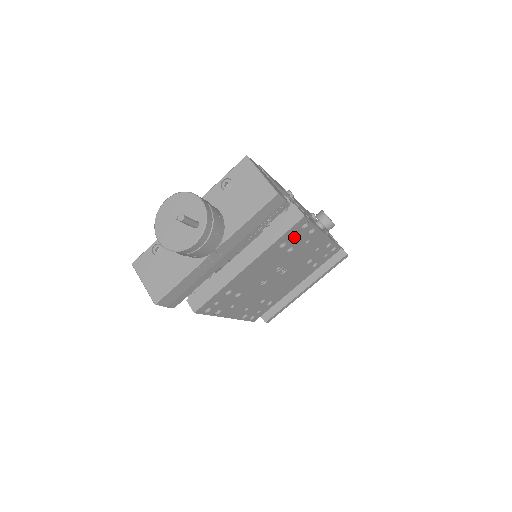
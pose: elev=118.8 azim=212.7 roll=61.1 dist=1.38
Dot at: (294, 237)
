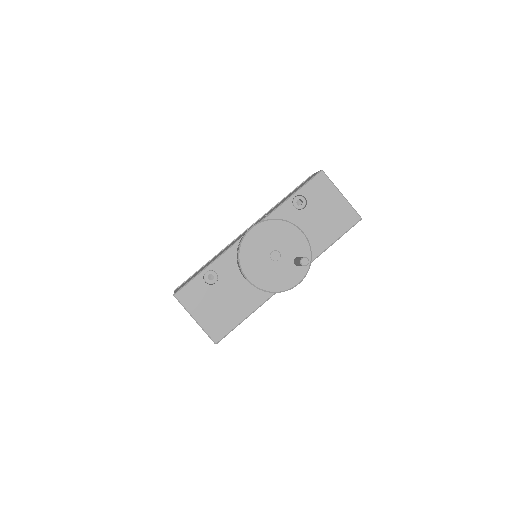
Dot at: occluded
